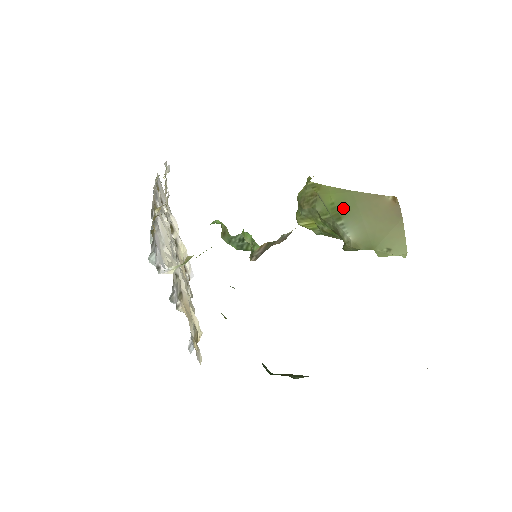
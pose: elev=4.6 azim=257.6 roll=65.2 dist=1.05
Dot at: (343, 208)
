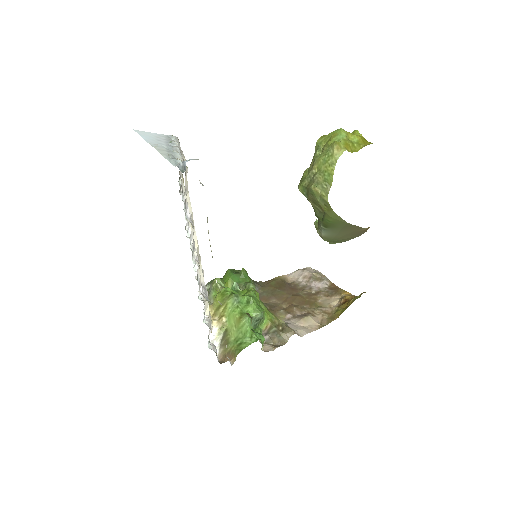
Dot at: (333, 226)
